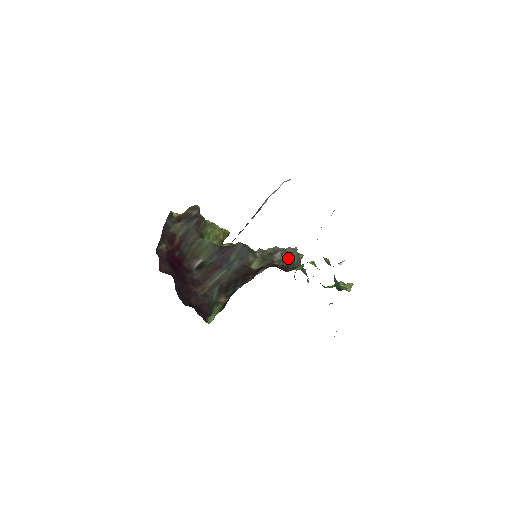
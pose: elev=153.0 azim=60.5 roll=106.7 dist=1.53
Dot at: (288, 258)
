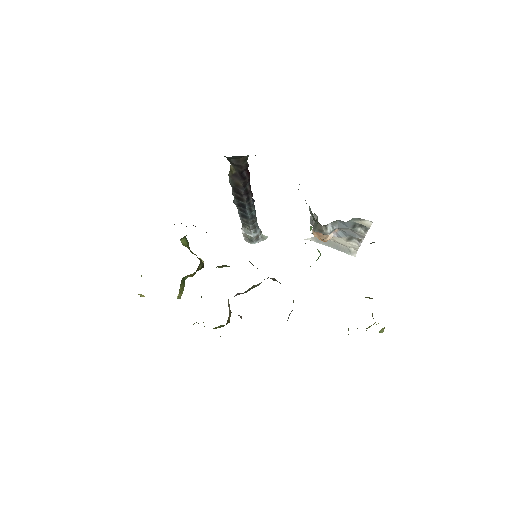
Dot at: occluded
